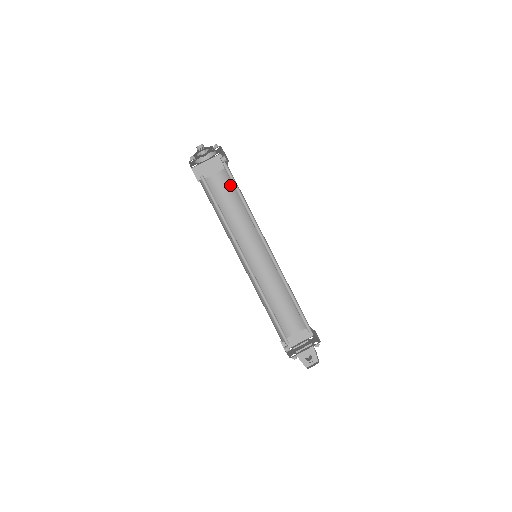
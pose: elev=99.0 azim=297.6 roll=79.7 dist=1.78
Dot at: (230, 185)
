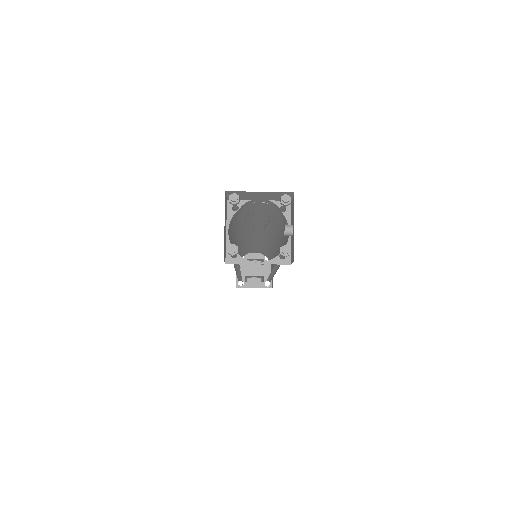
Dot at: (277, 217)
